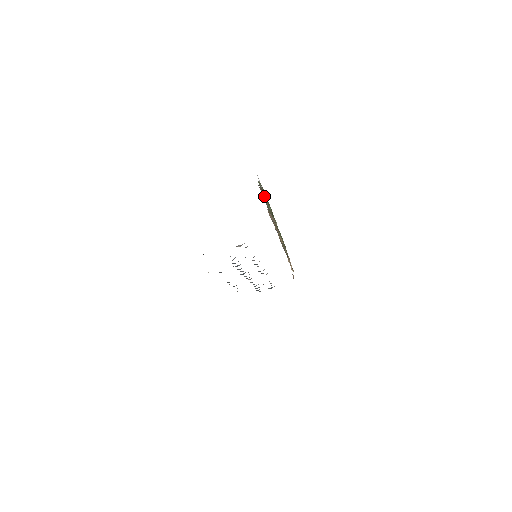
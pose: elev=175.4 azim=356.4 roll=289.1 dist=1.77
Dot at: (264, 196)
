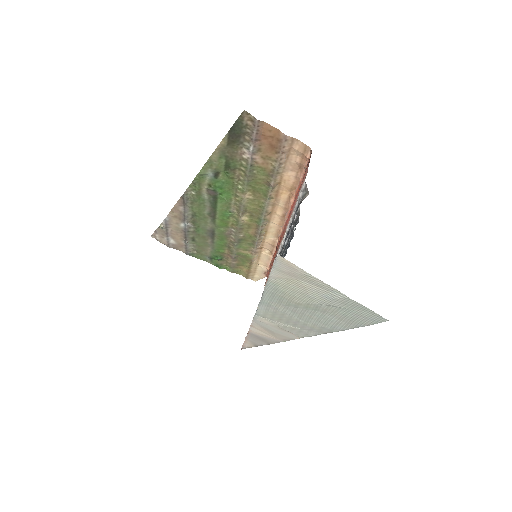
Dot at: (258, 141)
